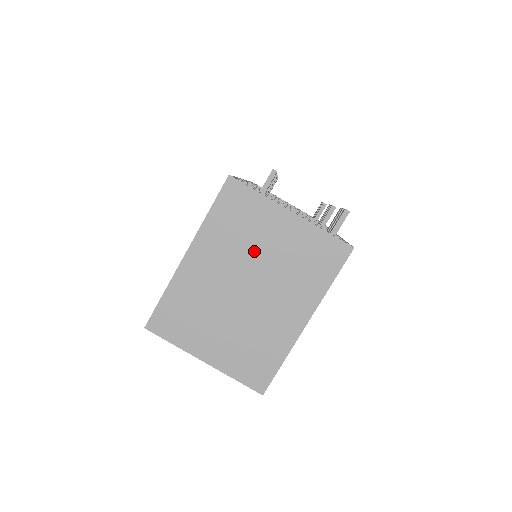
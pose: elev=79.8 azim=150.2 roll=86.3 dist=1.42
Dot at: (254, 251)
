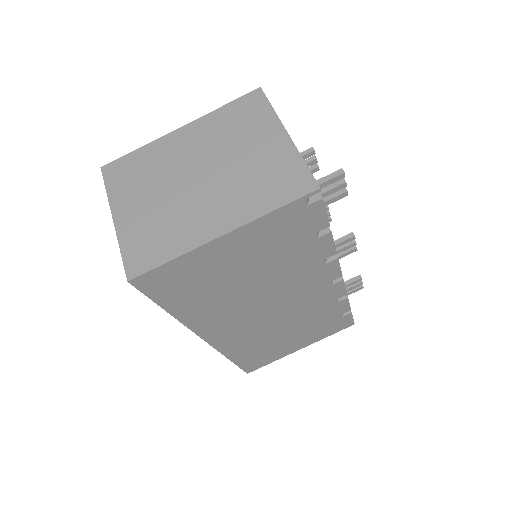
Dot at: (231, 149)
